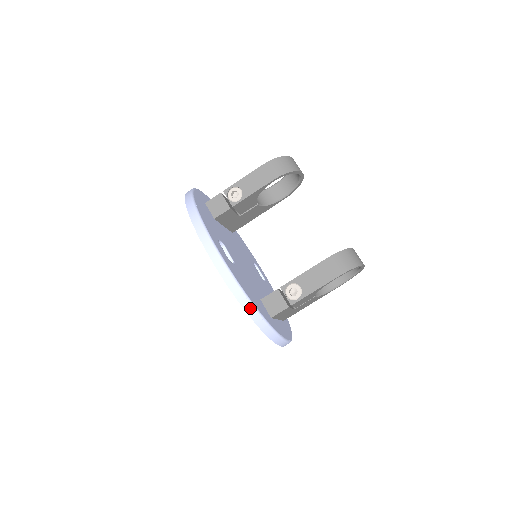
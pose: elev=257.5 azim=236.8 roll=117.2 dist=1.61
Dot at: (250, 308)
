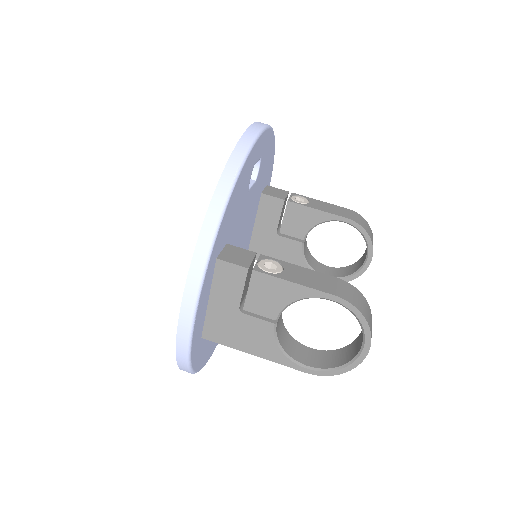
Dot at: (227, 183)
